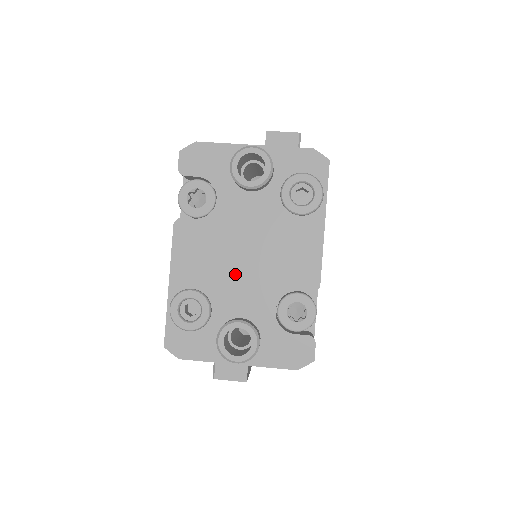
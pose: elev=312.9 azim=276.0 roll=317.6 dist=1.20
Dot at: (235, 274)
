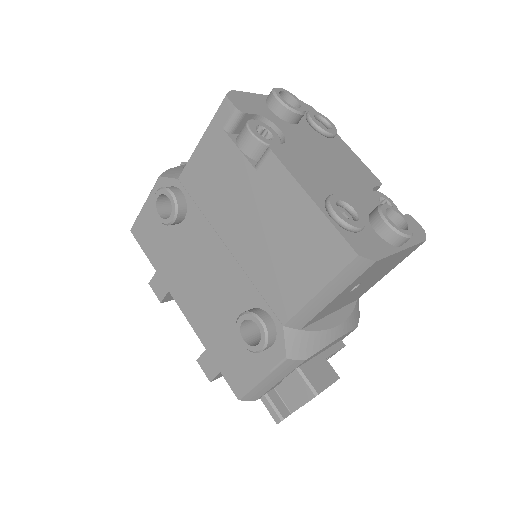
Dot at: (339, 181)
